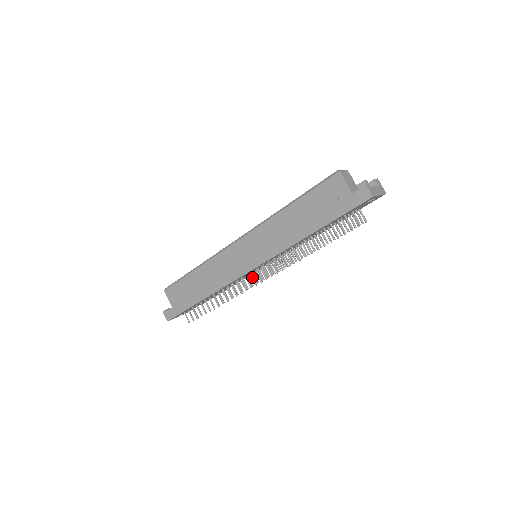
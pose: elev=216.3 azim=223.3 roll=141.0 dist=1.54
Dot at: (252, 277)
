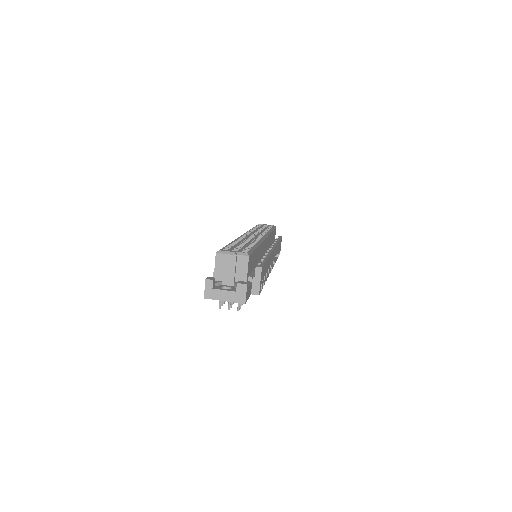
Dot at: occluded
